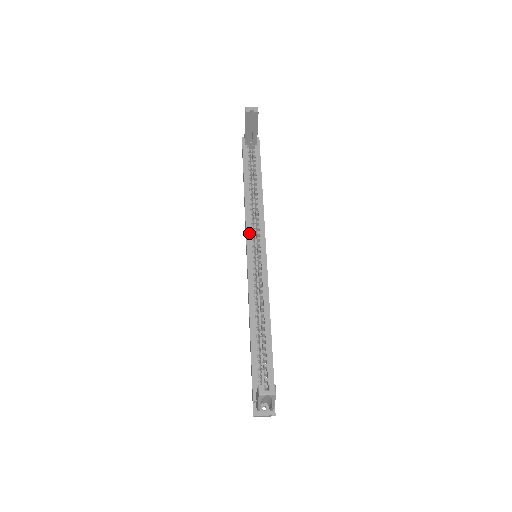
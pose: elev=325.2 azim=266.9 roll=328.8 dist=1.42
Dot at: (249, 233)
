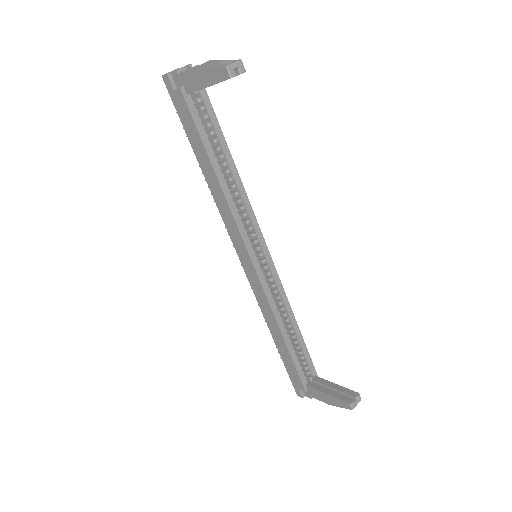
Dot at: (245, 235)
